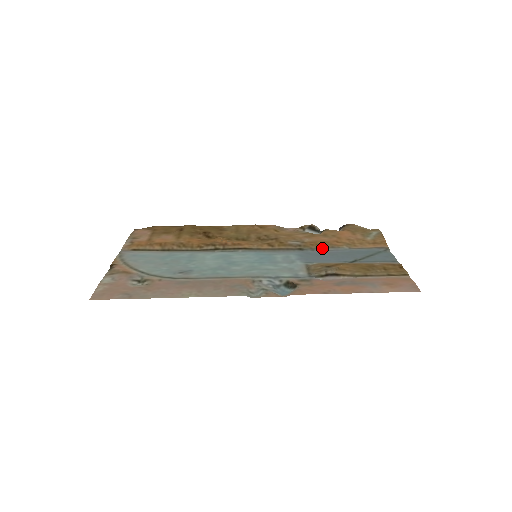
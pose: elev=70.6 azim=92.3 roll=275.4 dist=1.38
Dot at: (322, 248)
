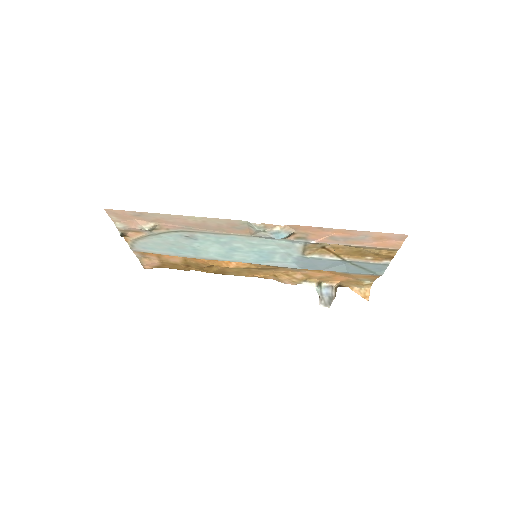
Dot at: occluded
